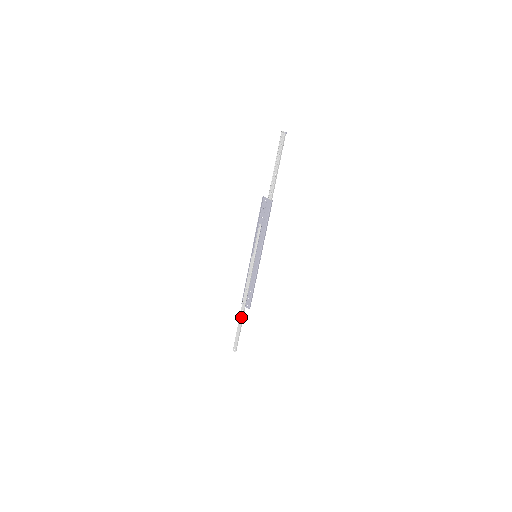
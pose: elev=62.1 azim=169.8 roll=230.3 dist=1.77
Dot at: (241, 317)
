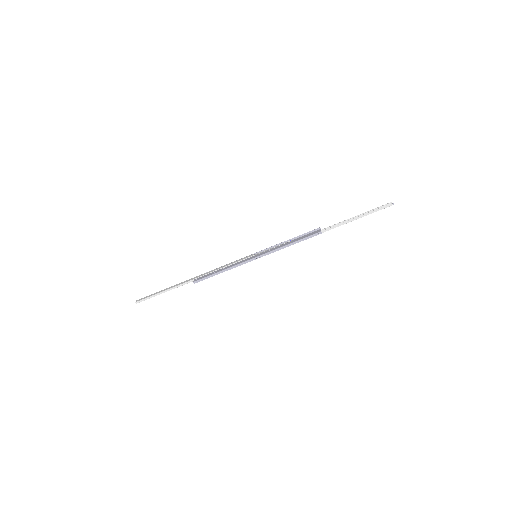
Dot at: (181, 283)
